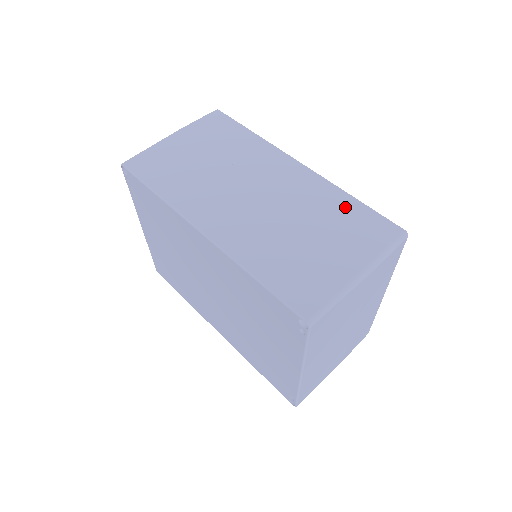
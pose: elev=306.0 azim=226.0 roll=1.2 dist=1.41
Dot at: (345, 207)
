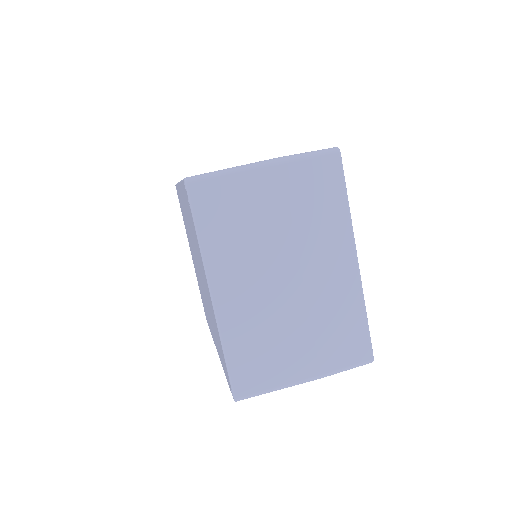
Dot at: occluded
